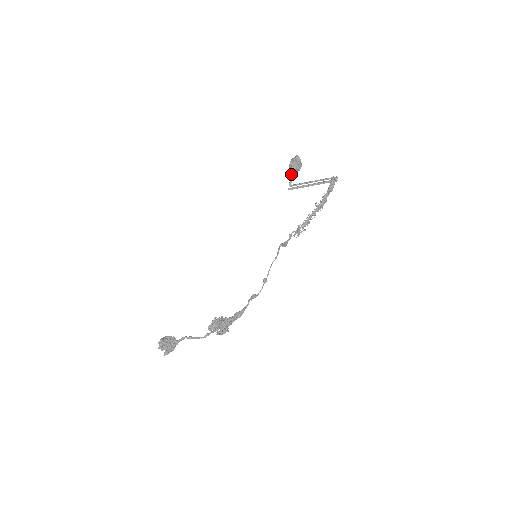
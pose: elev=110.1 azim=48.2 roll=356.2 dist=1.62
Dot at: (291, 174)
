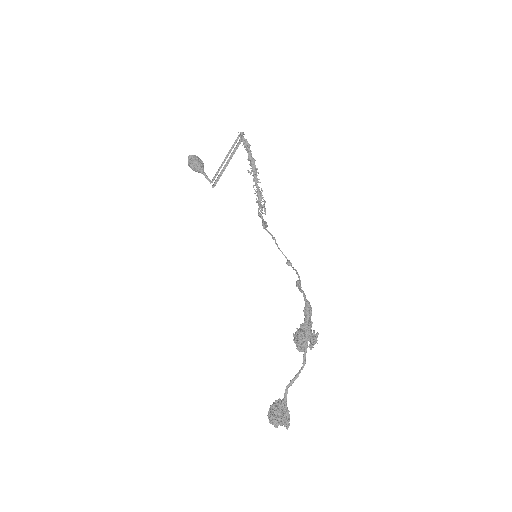
Dot at: (201, 173)
